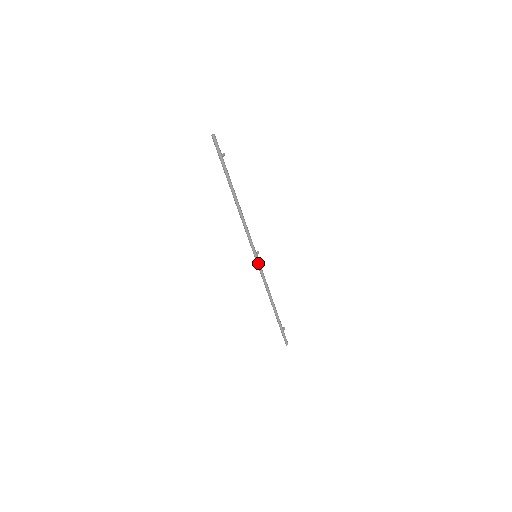
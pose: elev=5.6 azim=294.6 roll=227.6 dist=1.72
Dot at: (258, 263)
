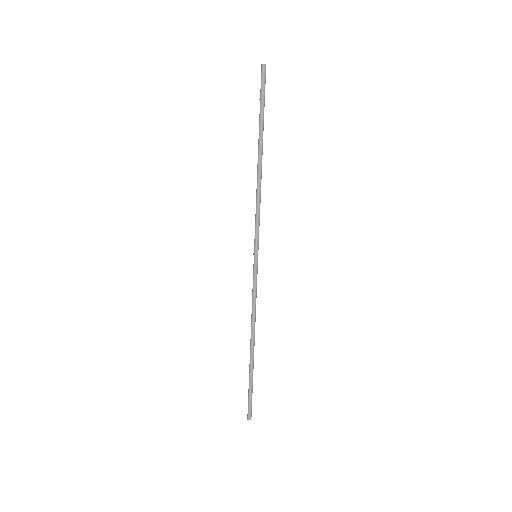
Dot at: (256, 267)
